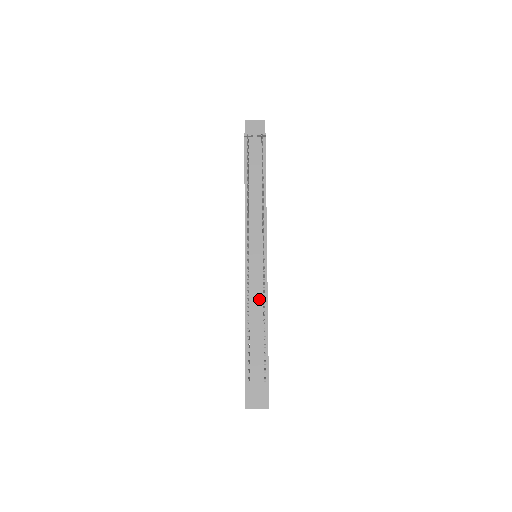
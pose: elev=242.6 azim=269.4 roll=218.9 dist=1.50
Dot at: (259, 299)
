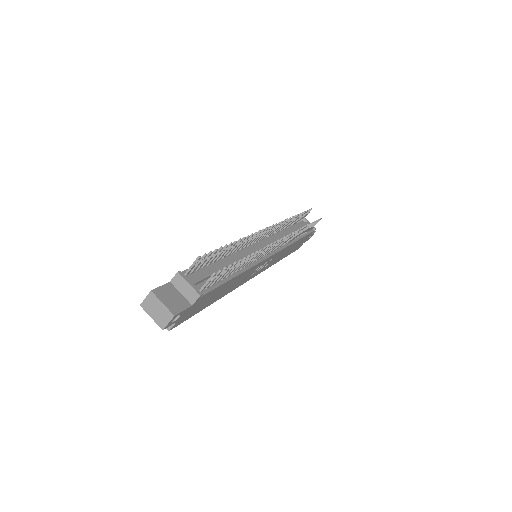
Dot at: occluded
